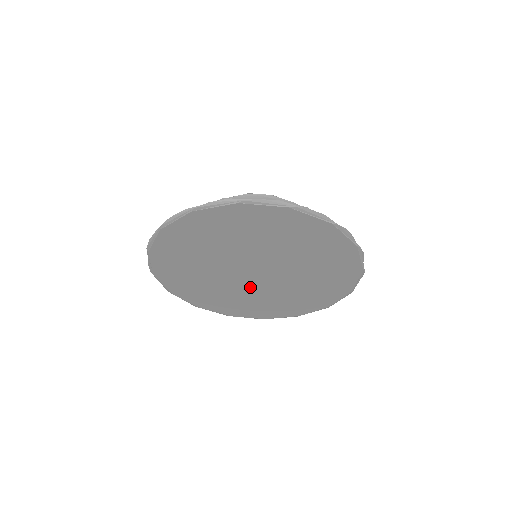
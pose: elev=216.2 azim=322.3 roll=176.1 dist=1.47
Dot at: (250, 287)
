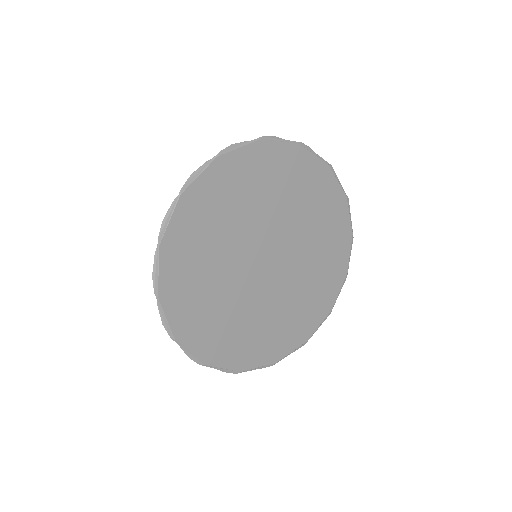
Dot at: (273, 291)
